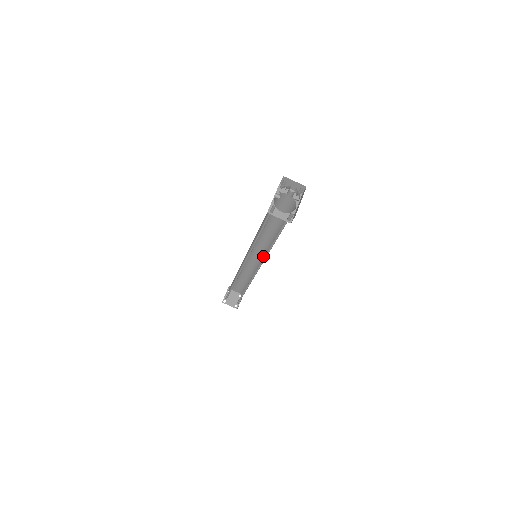
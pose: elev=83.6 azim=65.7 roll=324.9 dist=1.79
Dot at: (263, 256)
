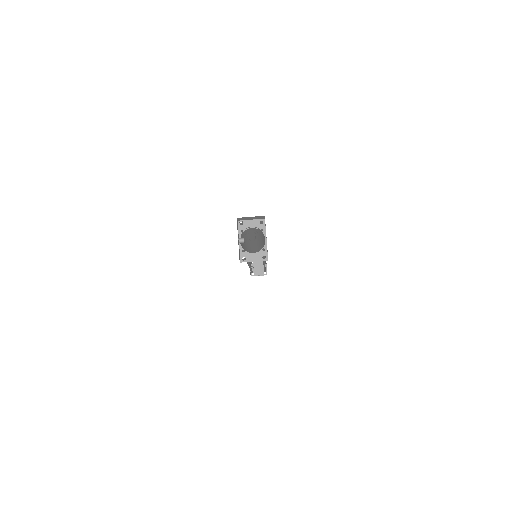
Dot at: occluded
